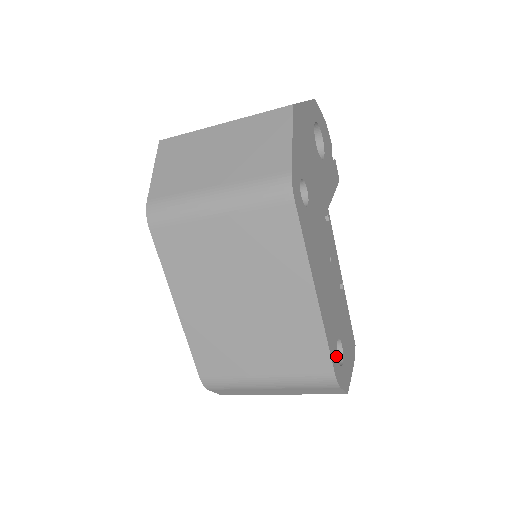
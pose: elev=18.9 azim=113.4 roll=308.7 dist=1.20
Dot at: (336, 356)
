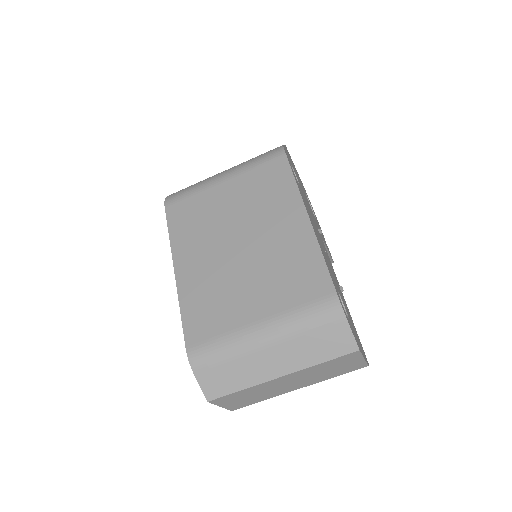
Dot at: occluded
